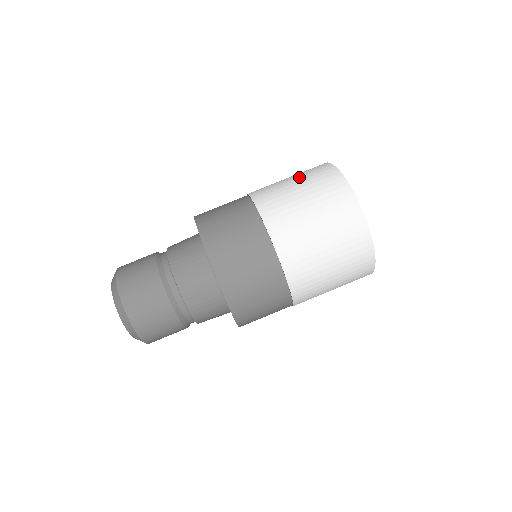
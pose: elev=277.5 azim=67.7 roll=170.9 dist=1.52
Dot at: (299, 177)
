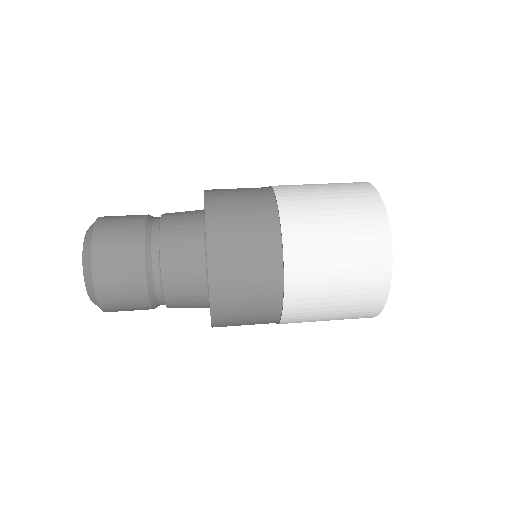
Dot at: occluded
